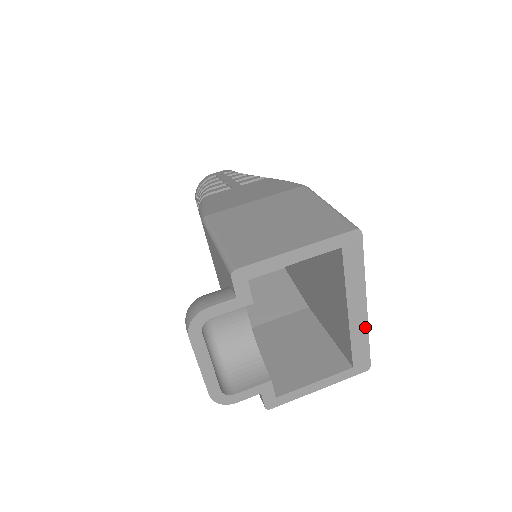
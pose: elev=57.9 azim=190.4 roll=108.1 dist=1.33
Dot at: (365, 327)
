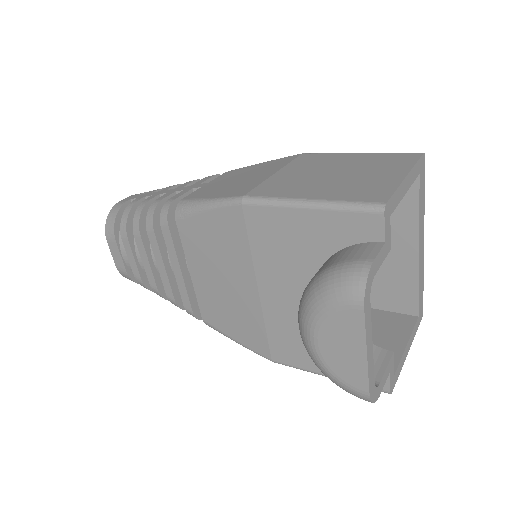
Dot at: (423, 266)
